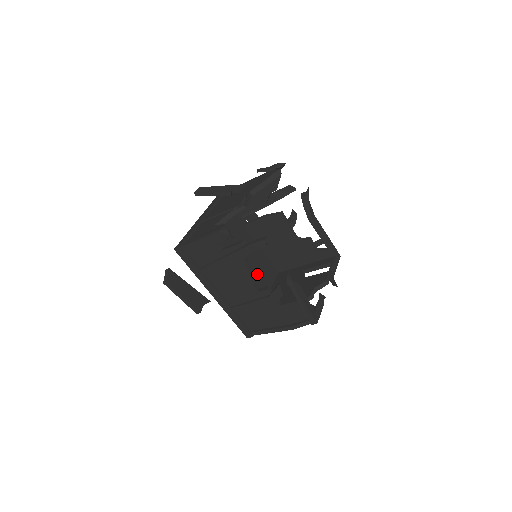
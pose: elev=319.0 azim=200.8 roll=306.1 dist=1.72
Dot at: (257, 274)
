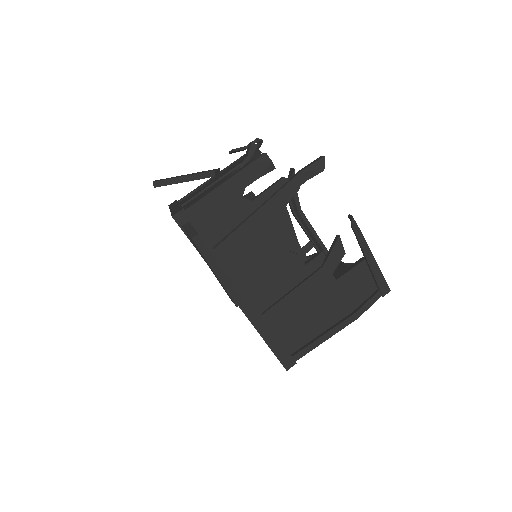
Dot at: occluded
